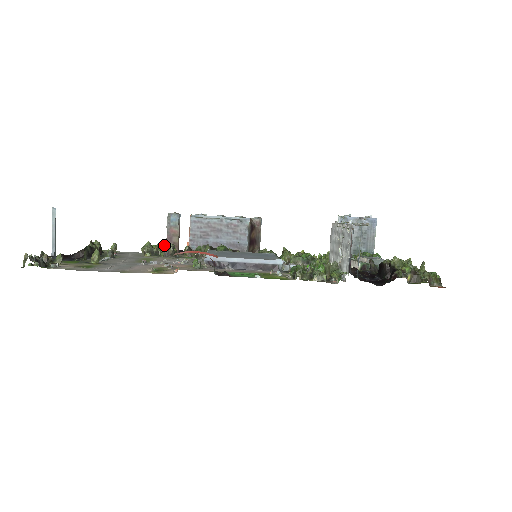
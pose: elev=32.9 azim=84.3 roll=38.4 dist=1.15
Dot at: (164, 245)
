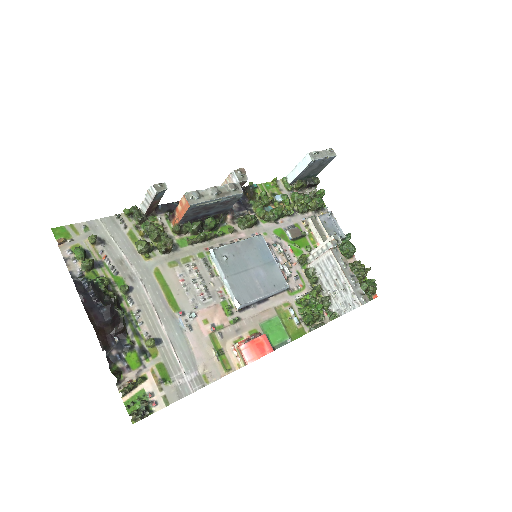
Dot at: (157, 235)
